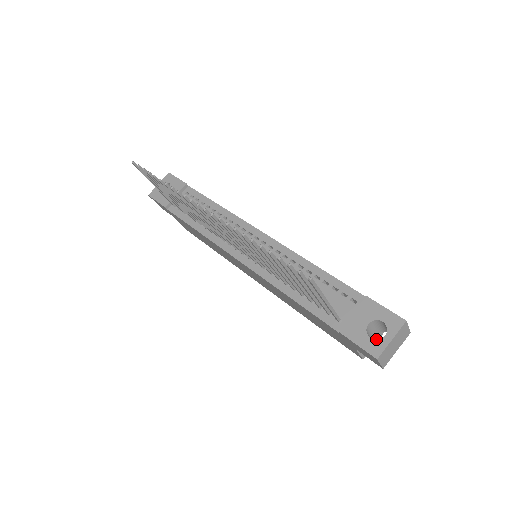
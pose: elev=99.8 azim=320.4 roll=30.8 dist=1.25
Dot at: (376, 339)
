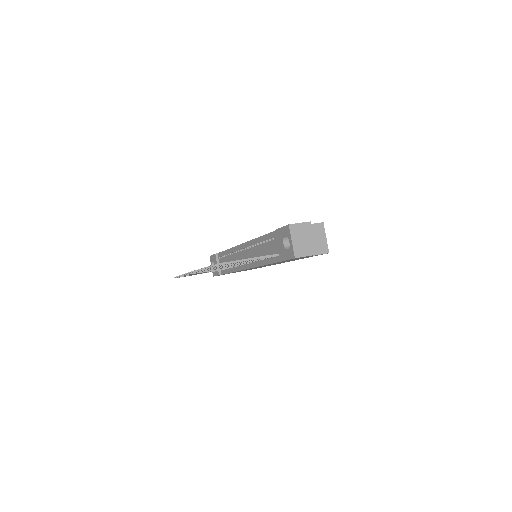
Dot at: (322, 236)
